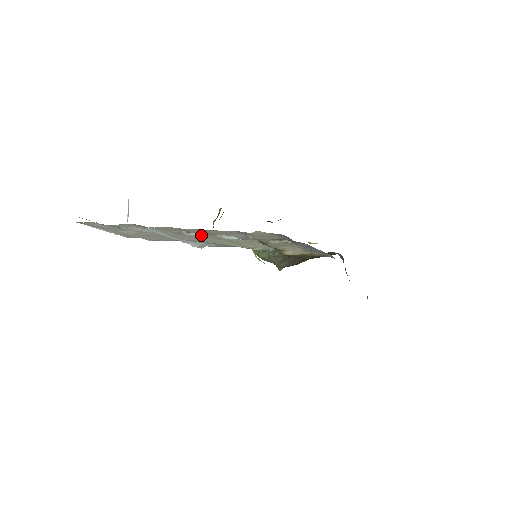
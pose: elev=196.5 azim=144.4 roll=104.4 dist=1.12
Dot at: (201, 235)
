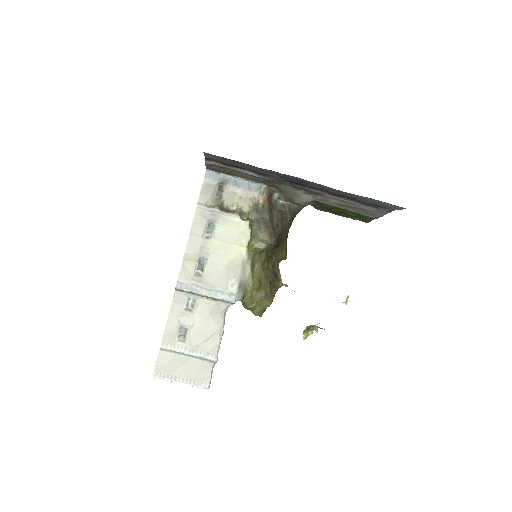
Dot at: (204, 255)
